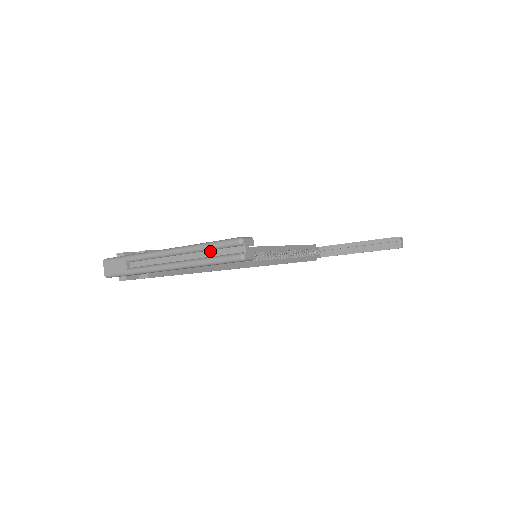
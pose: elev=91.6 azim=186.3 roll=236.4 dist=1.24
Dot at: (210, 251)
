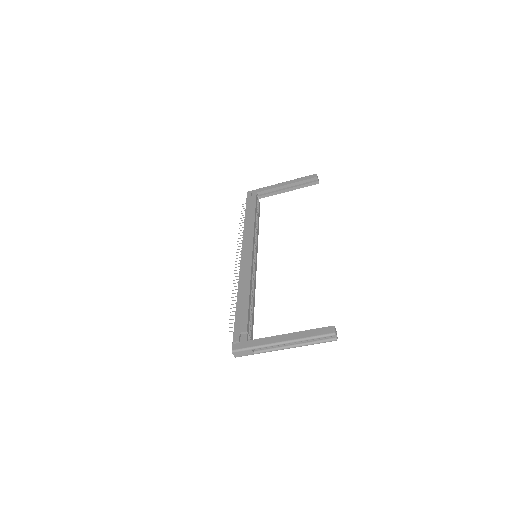
Dot at: (313, 339)
